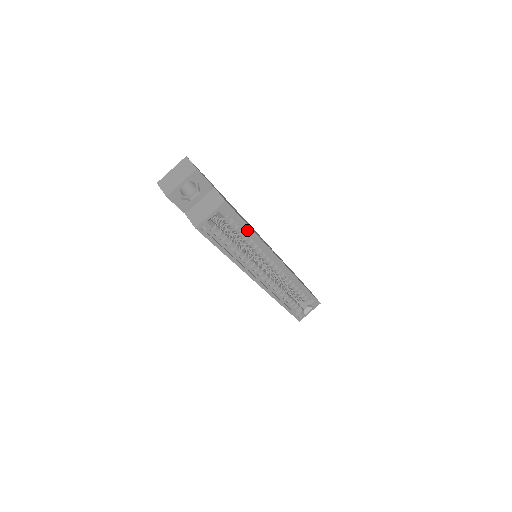
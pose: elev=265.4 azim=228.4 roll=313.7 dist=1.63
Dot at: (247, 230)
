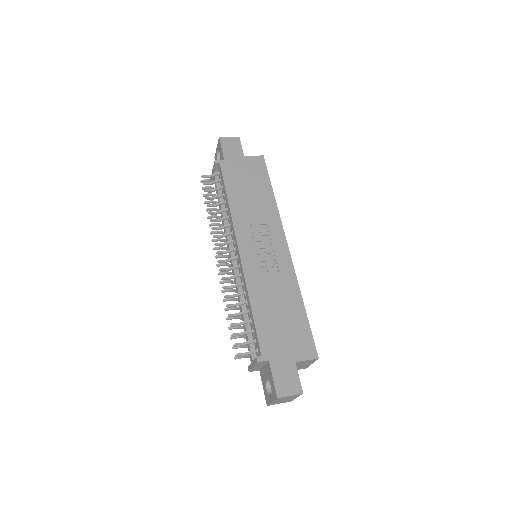
Dot at: (299, 309)
